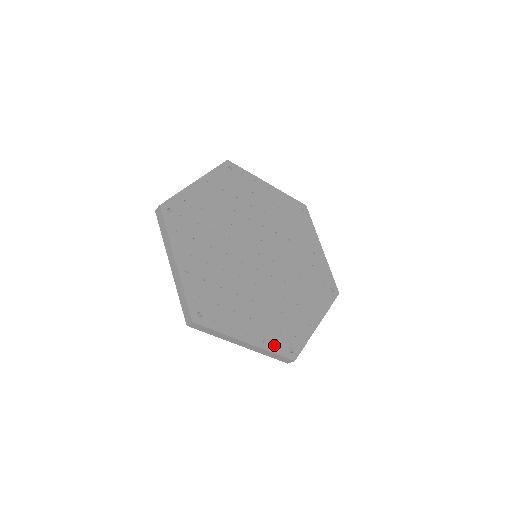
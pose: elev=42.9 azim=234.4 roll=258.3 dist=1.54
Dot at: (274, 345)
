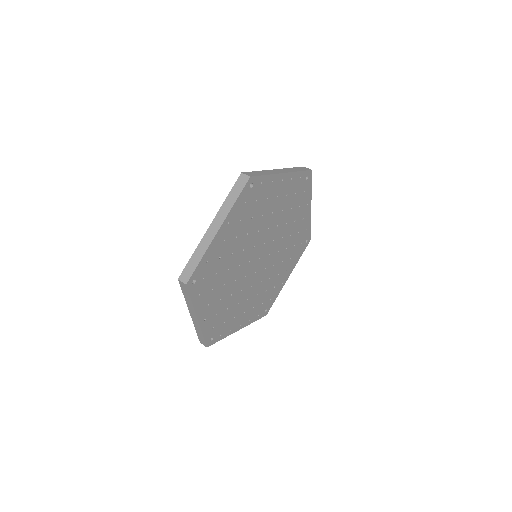
Dot at: (256, 317)
